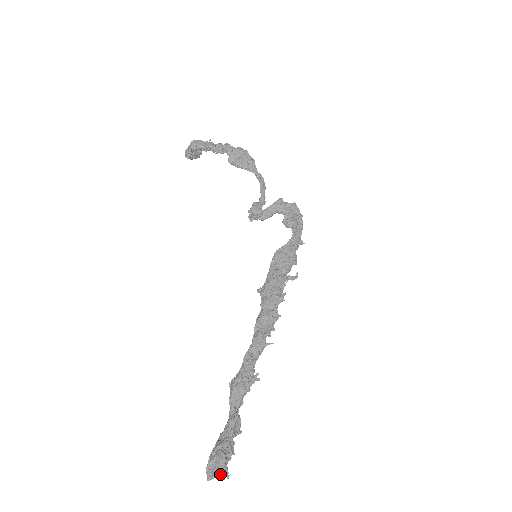
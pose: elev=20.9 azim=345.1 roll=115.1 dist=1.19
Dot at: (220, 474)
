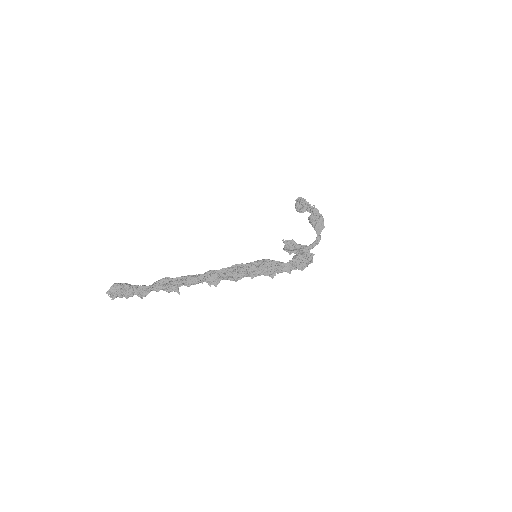
Dot at: (112, 295)
